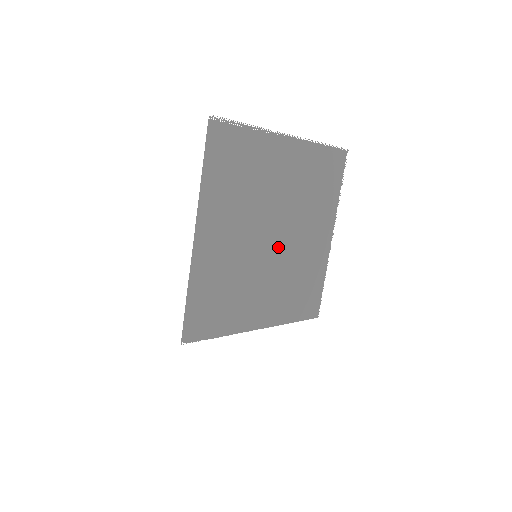
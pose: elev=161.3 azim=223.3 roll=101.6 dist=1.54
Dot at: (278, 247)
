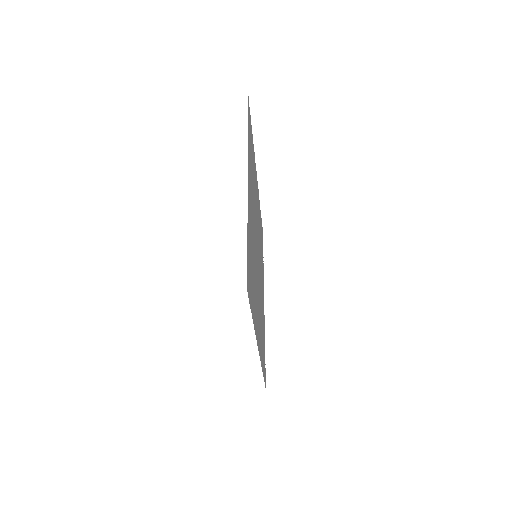
Dot at: (258, 266)
